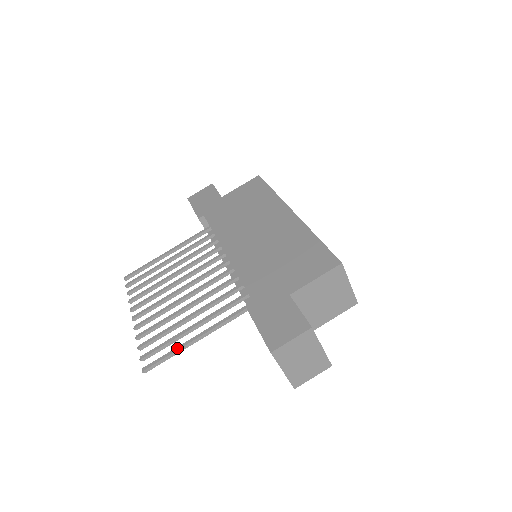
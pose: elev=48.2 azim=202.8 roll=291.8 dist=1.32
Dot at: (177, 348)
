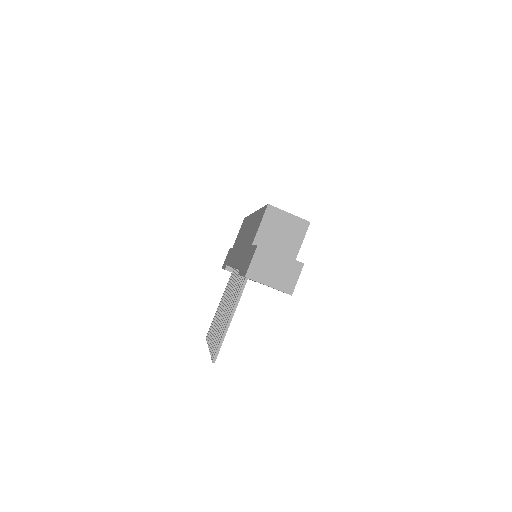
Dot at: (223, 333)
